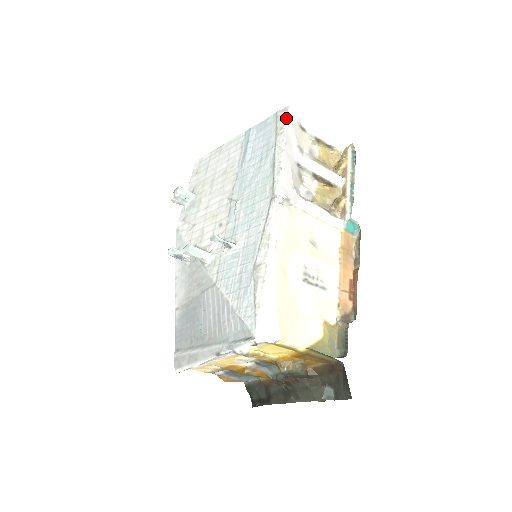
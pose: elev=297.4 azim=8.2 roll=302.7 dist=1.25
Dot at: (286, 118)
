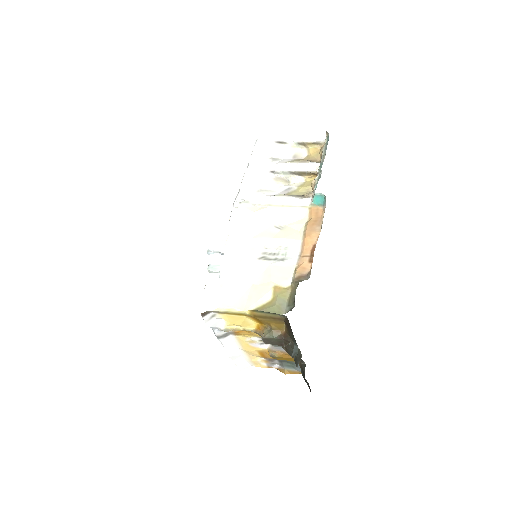
Dot at: (255, 143)
